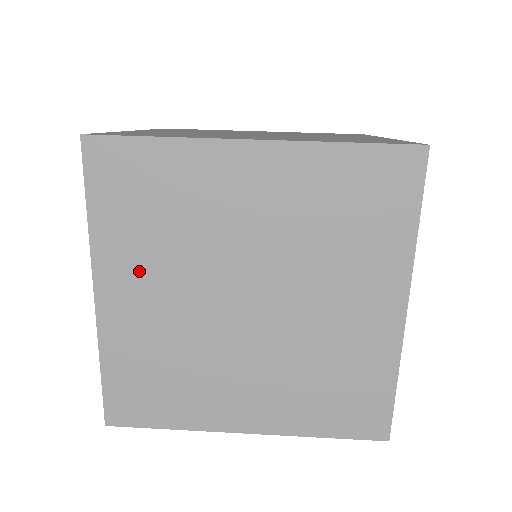
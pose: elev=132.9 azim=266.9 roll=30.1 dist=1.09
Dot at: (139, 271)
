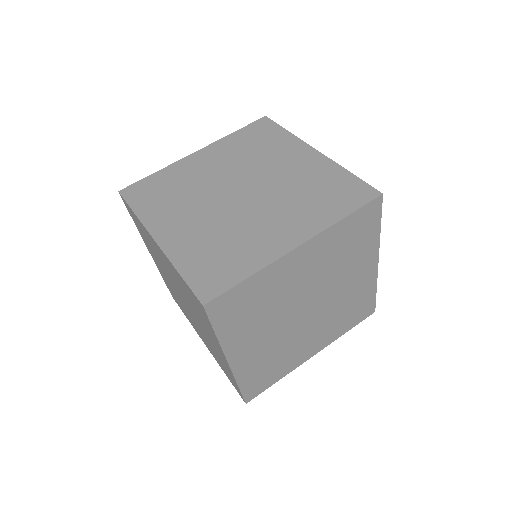
Dot at: (221, 156)
